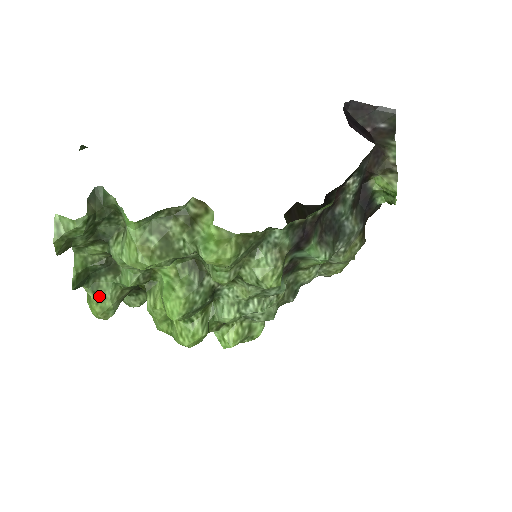
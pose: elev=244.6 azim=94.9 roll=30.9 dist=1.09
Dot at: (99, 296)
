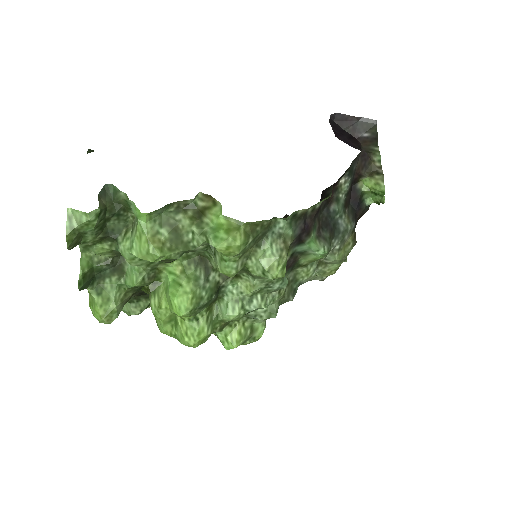
Dot at: (103, 298)
